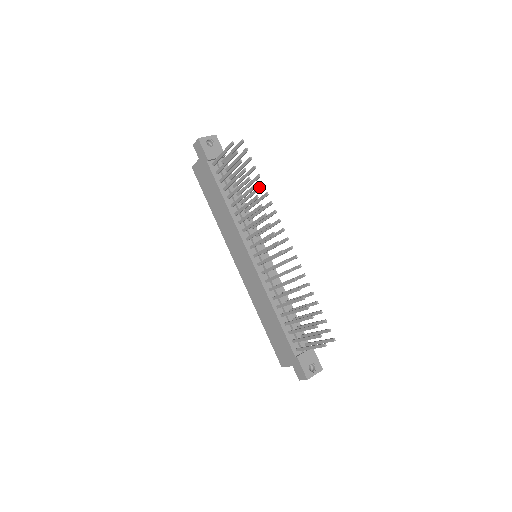
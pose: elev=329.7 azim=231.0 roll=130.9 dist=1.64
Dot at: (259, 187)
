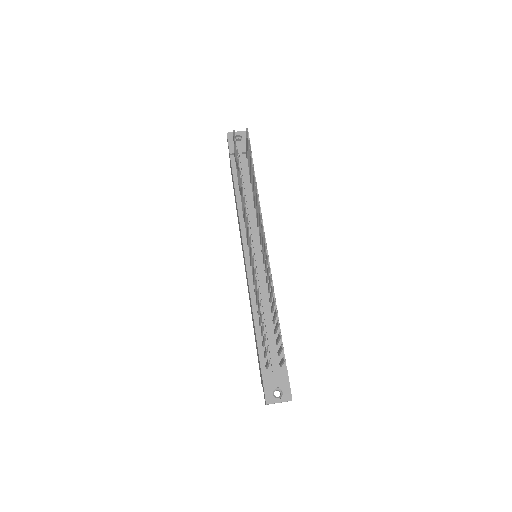
Dot at: (253, 178)
